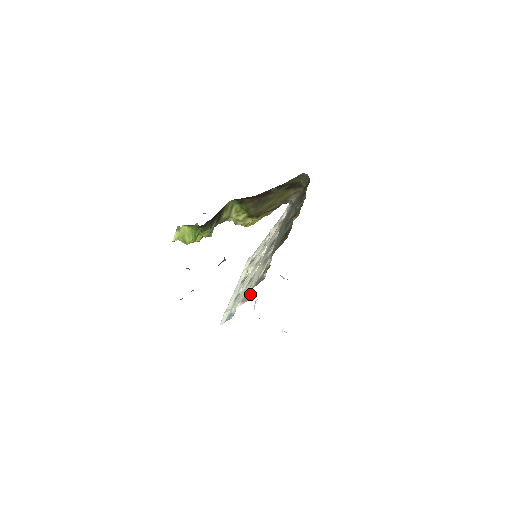
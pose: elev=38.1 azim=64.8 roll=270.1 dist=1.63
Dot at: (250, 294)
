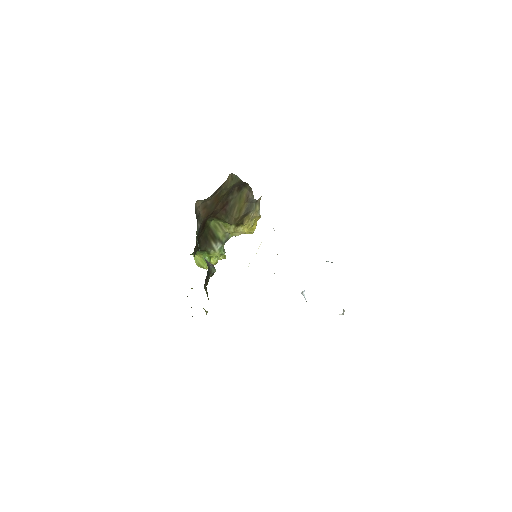
Dot at: occluded
